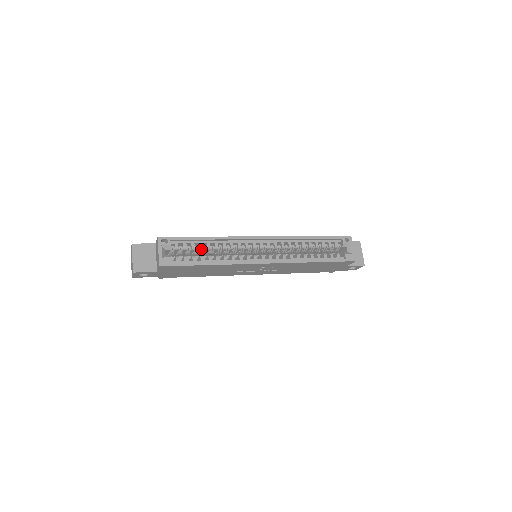
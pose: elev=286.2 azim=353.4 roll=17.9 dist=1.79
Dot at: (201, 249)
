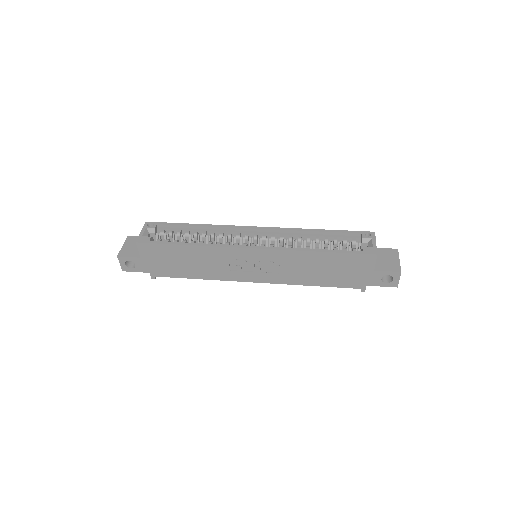
Dot at: (187, 236)
